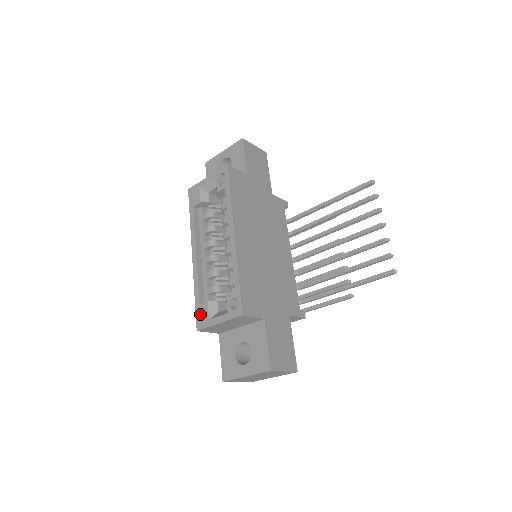
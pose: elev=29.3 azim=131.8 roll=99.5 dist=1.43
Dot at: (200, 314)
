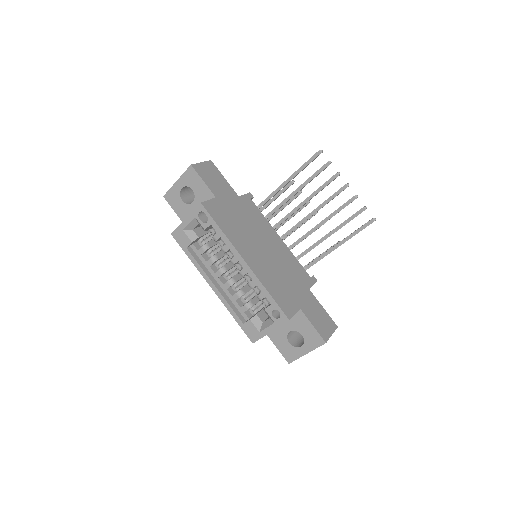
Dot at: (248, 331)
